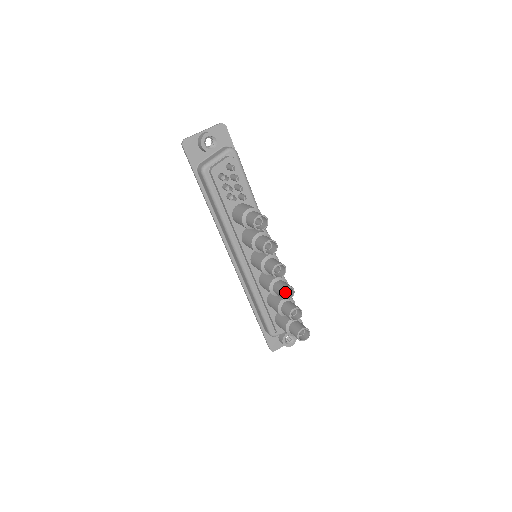
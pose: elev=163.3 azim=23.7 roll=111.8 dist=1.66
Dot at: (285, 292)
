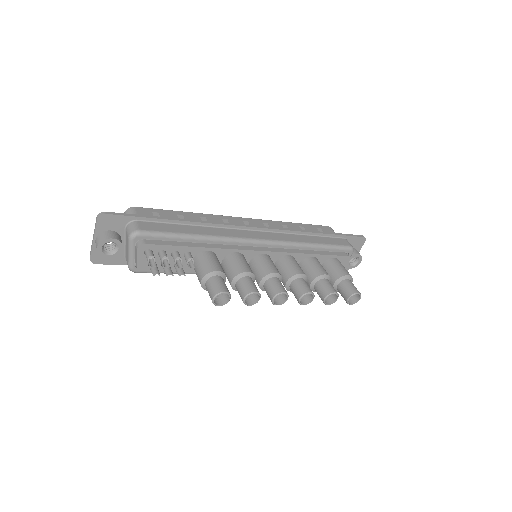
Dot at: occluded
